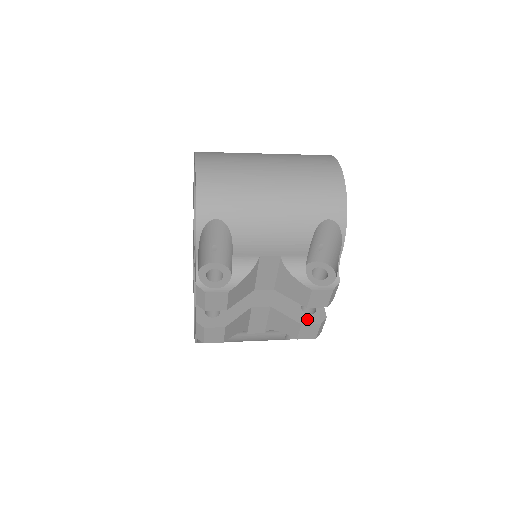
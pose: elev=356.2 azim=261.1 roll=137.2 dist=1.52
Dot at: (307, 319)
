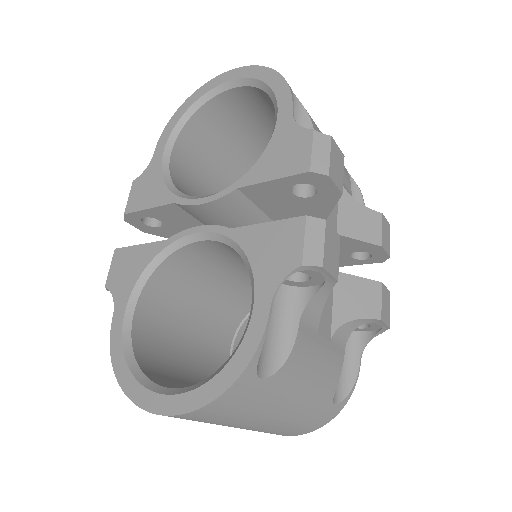
Dot at: occluded
